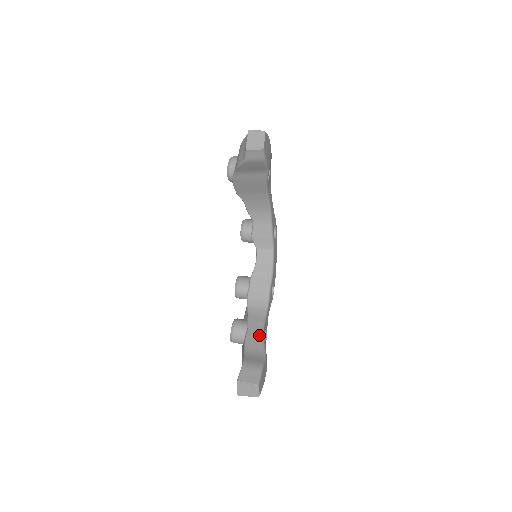
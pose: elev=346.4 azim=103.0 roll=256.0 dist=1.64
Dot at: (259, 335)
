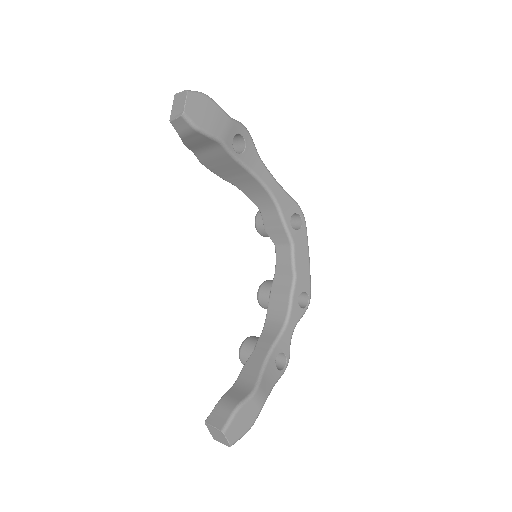
Dot at: (260, 361)
